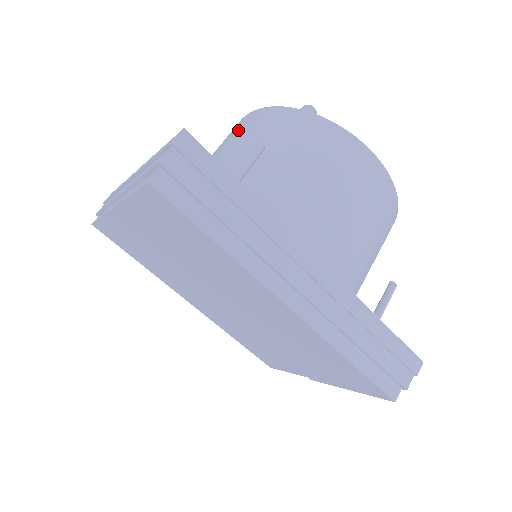
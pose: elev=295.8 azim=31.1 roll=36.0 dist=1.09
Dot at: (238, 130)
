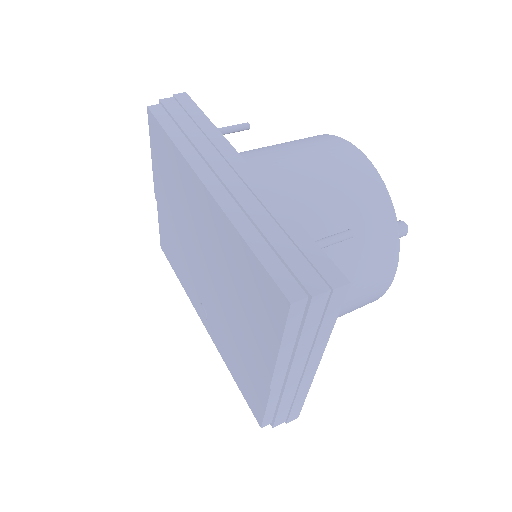
Dot at: occluded
